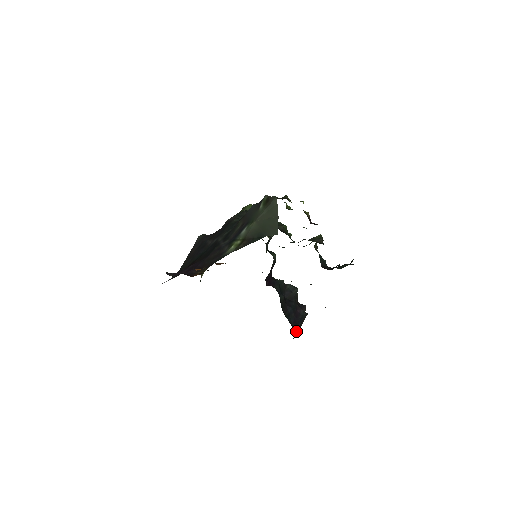
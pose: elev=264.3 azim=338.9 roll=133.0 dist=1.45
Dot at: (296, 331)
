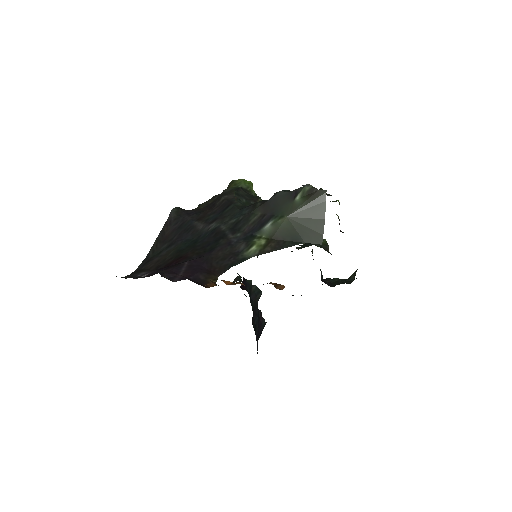
Dot at: (257, 346)
